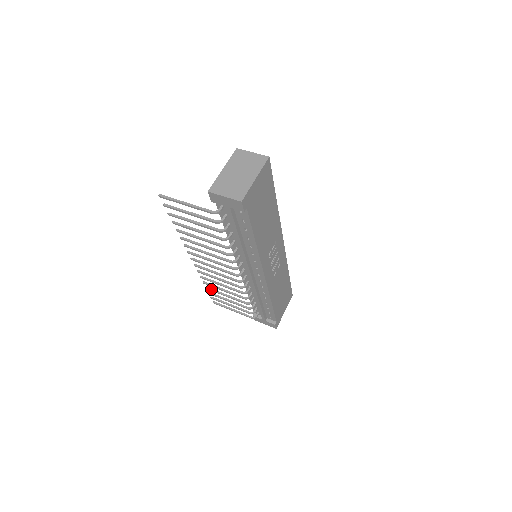
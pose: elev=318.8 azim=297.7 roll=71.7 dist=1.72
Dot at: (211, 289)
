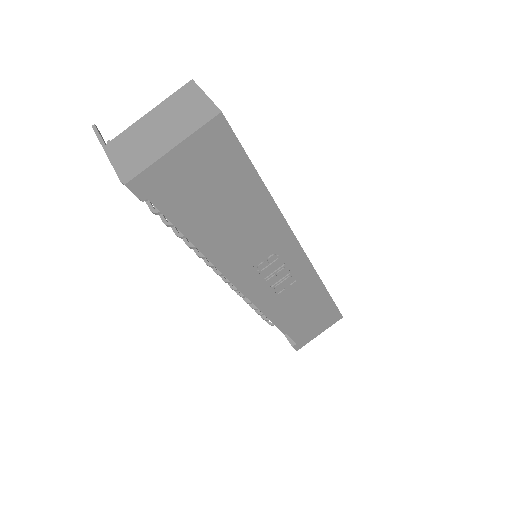
Dot at: occluded
